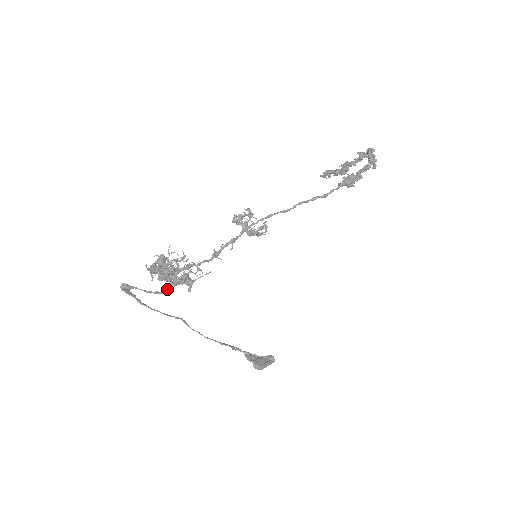
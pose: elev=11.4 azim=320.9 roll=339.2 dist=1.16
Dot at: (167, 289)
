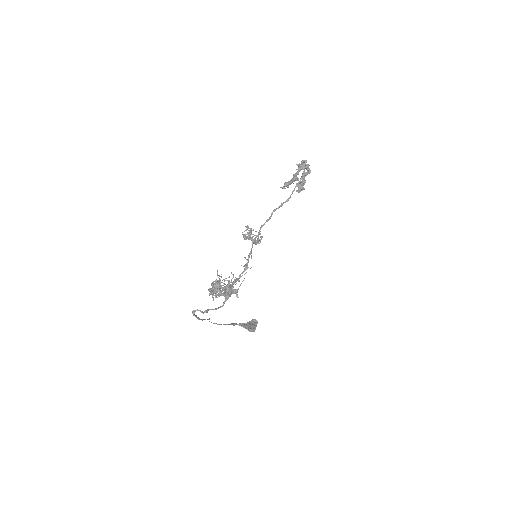
Dot at: occluded
